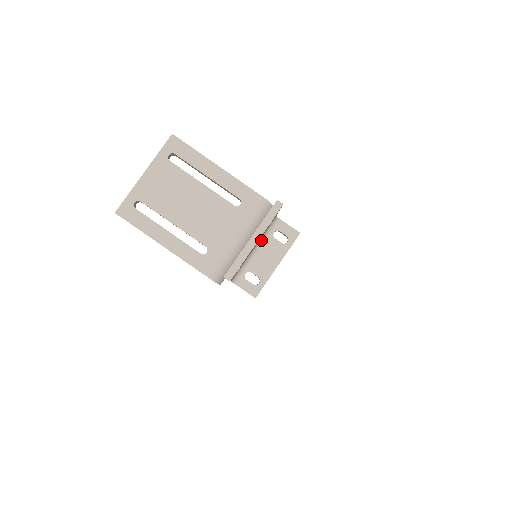
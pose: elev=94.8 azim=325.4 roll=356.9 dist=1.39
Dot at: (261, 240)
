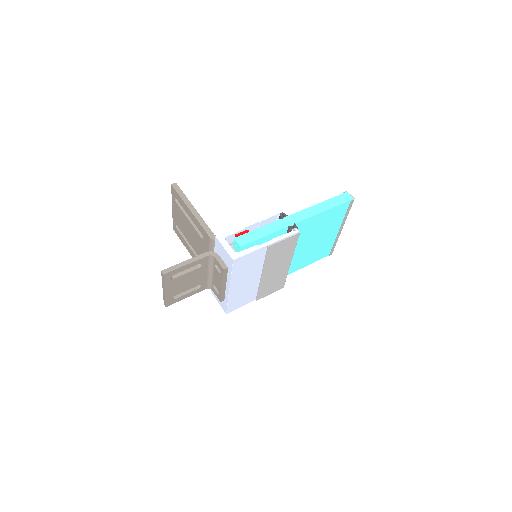
Dot at: (211, 268)
